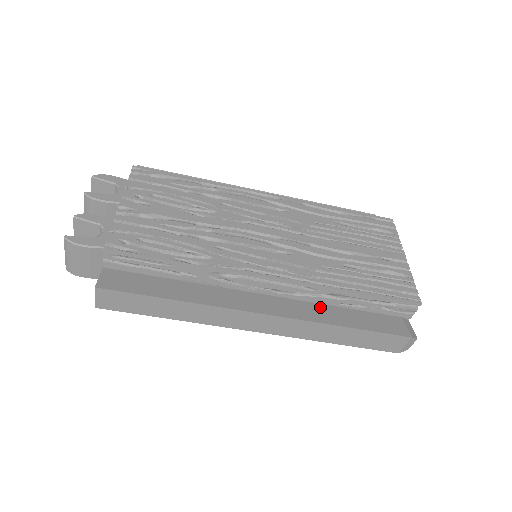
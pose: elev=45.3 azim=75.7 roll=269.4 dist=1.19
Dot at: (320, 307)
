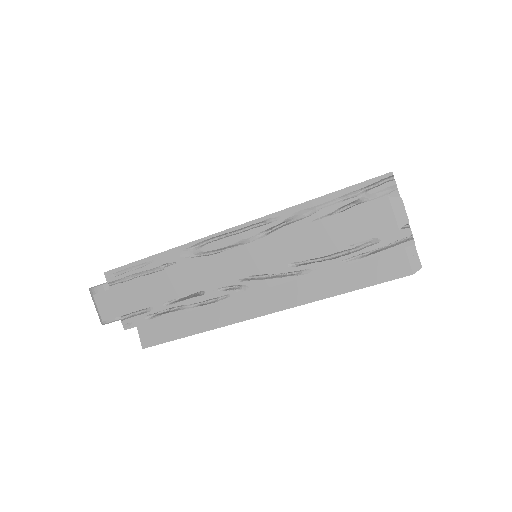
Dot at: occluded
